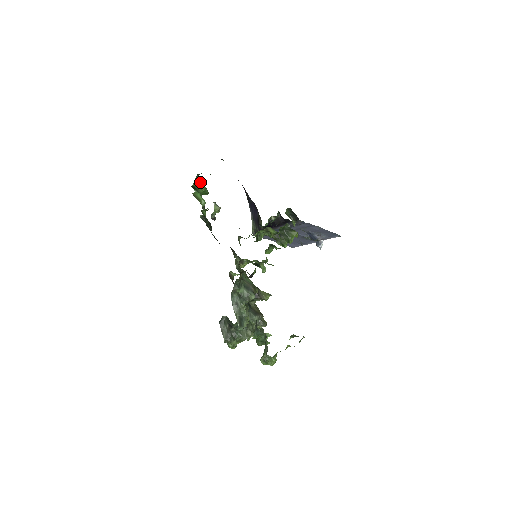
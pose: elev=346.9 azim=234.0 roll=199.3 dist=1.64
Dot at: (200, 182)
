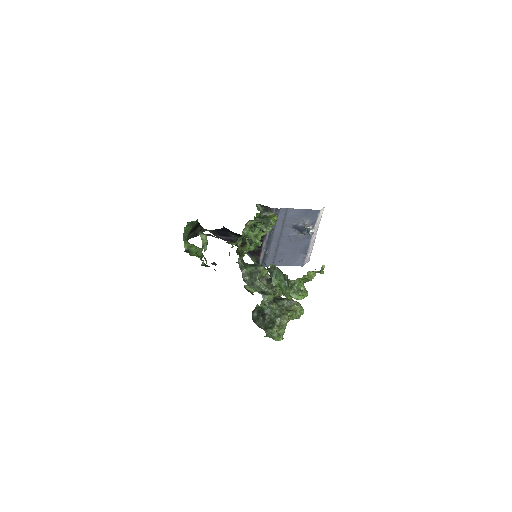
Dot at: (189, 244)
